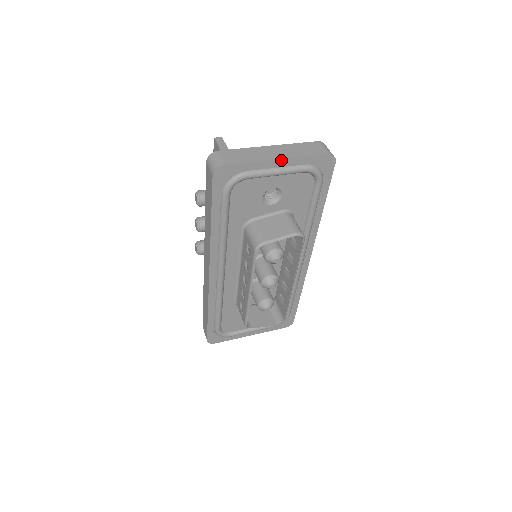
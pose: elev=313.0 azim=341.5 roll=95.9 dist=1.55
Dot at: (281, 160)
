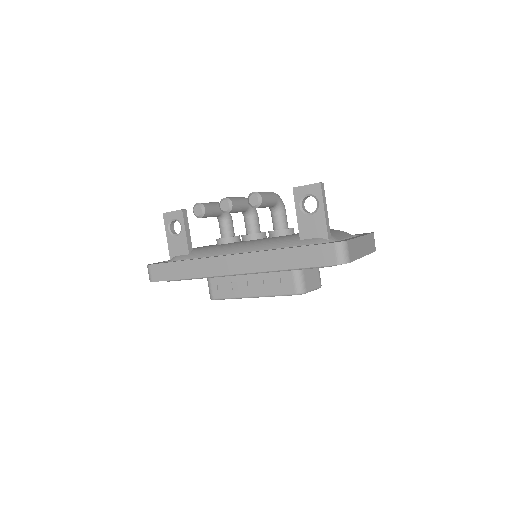
Dot at: occluded
